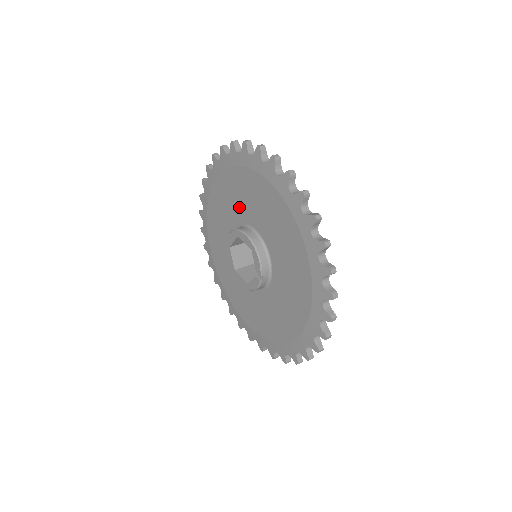
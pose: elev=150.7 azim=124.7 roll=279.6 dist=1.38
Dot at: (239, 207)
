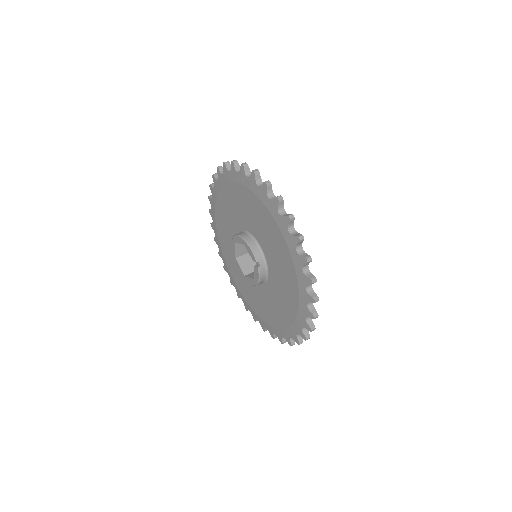
Dot at: (232, 222)
